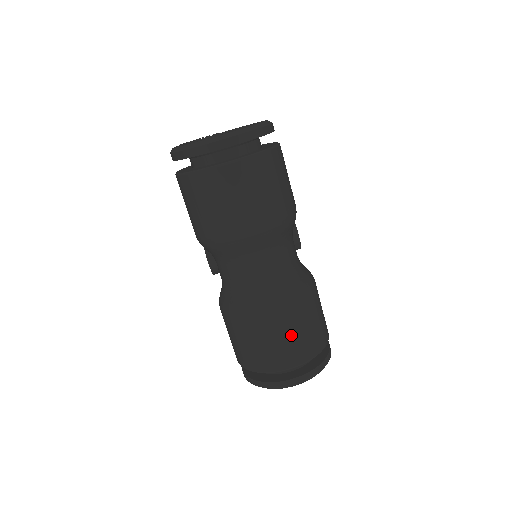
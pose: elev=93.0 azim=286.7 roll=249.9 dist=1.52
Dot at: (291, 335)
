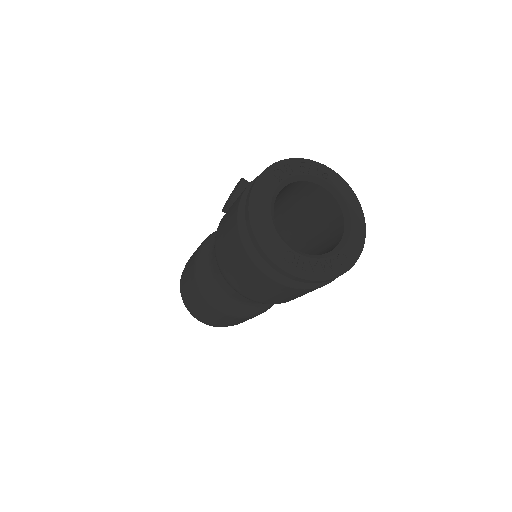
Dot at: (221, 320)
